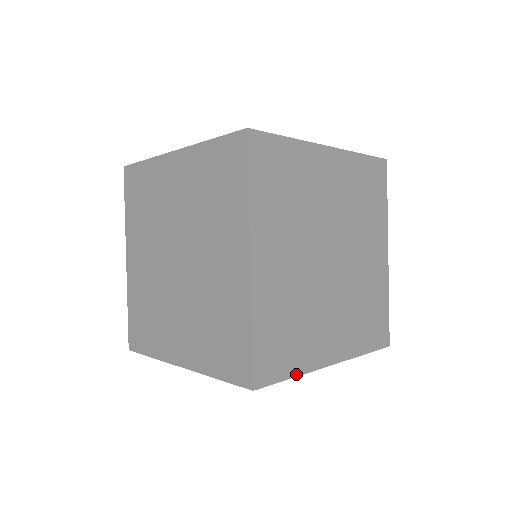
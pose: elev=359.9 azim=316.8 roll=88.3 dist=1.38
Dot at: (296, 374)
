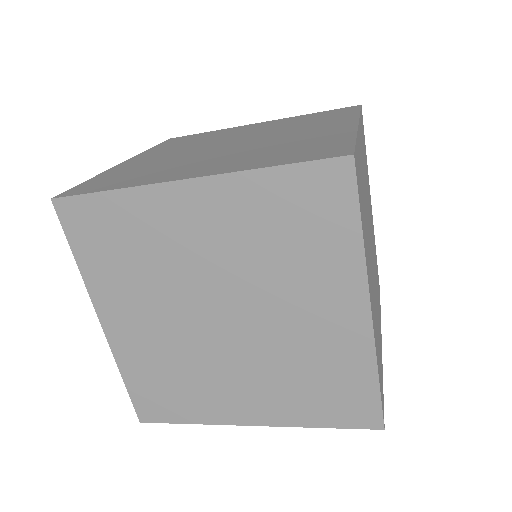
Dot at: (363, 237)
